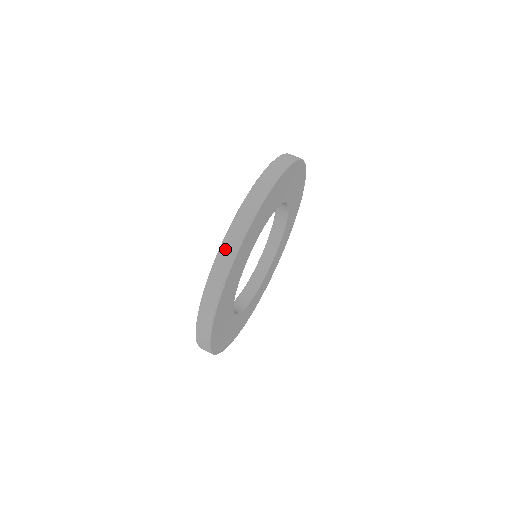
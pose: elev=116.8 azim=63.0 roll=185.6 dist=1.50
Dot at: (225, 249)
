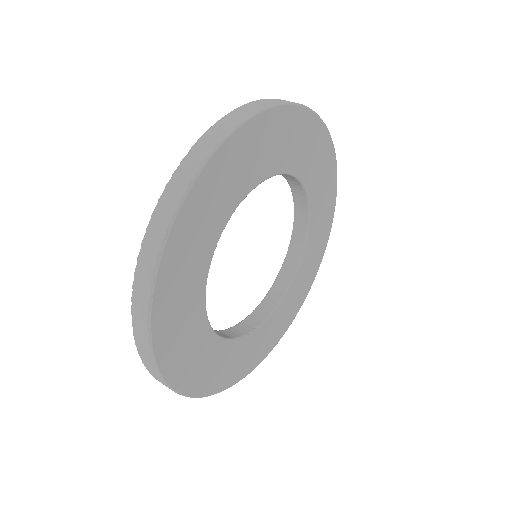
Dot at: (156, 220)
